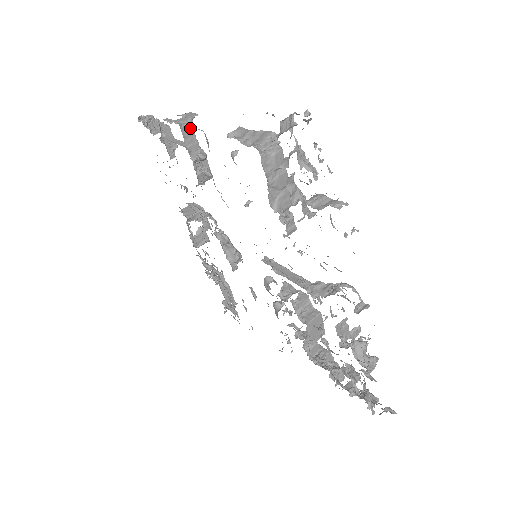
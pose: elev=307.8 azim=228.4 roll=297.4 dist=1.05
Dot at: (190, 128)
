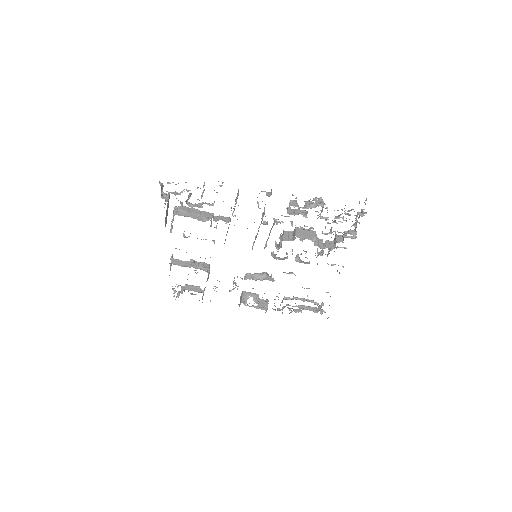
Dot at: (175, 261)
